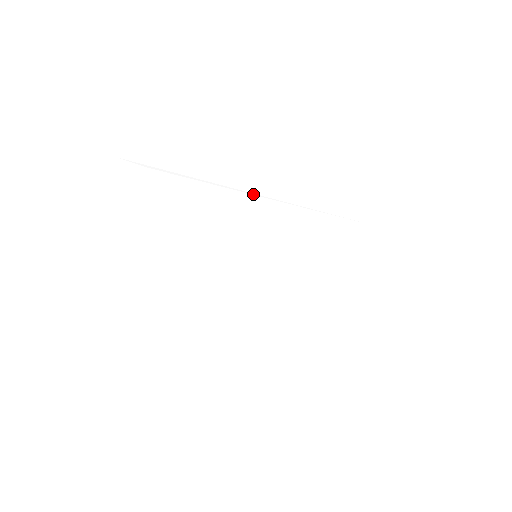
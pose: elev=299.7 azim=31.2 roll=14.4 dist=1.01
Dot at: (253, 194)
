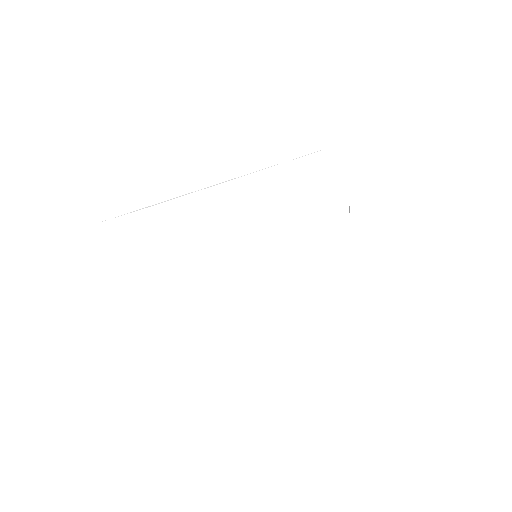
Dot at: occluded
